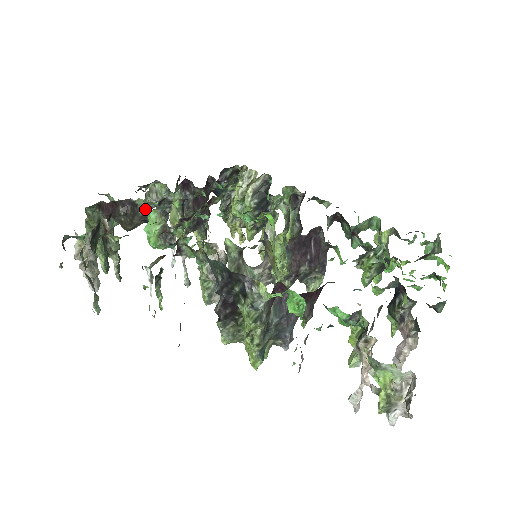
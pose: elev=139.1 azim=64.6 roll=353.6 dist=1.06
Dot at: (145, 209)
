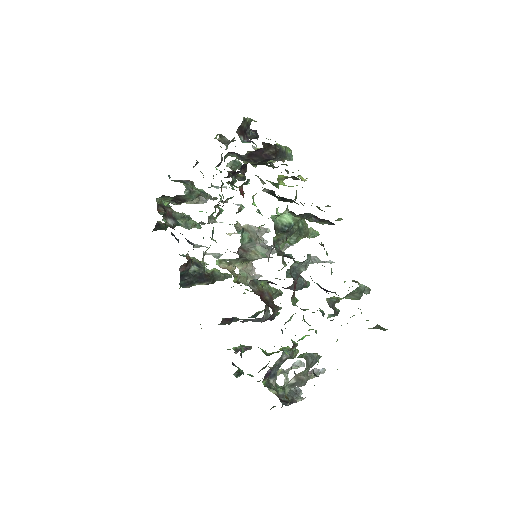
Dot at: occluded
